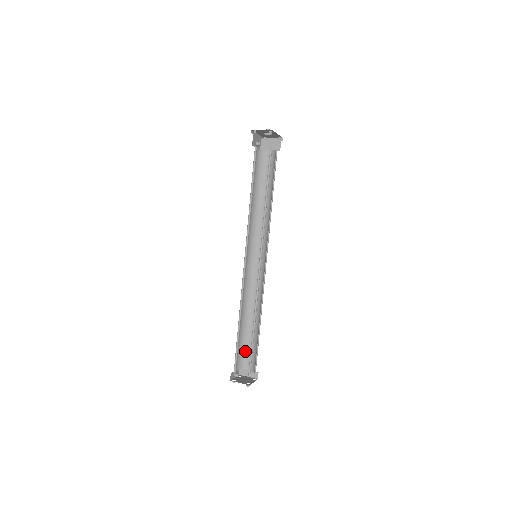
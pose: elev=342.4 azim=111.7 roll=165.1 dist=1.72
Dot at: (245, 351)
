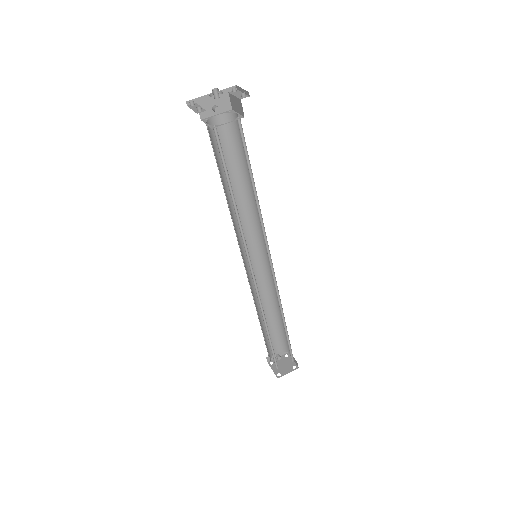
Dot at: (284, 338)
